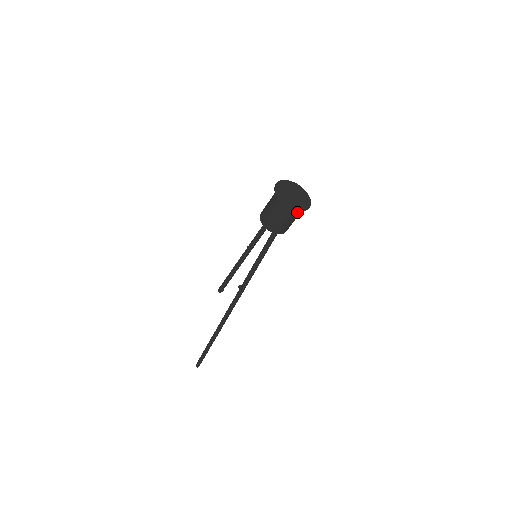
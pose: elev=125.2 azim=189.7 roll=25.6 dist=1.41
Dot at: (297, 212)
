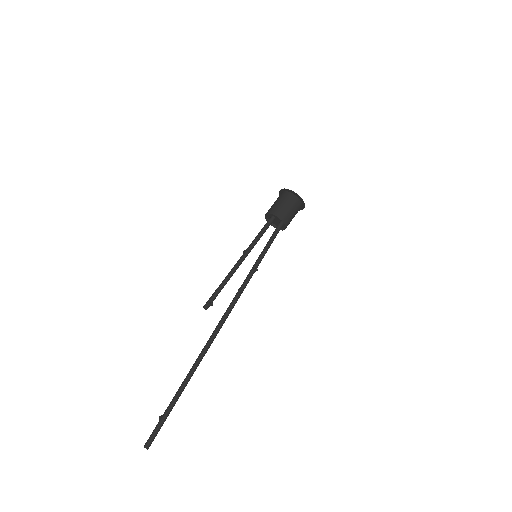
Dot at: (299, 209)
